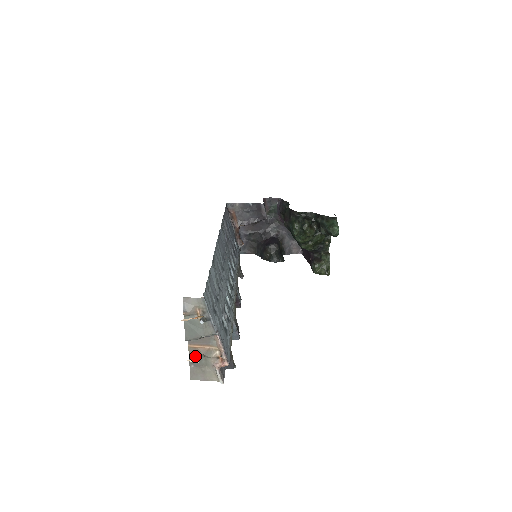
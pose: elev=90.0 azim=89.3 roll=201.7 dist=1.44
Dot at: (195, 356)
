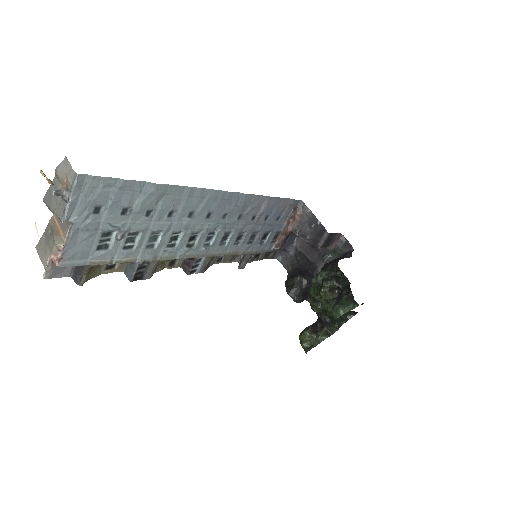
Dot at: (50, 230)
